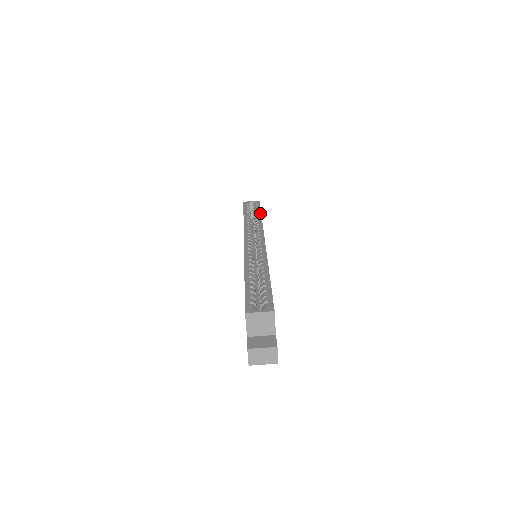
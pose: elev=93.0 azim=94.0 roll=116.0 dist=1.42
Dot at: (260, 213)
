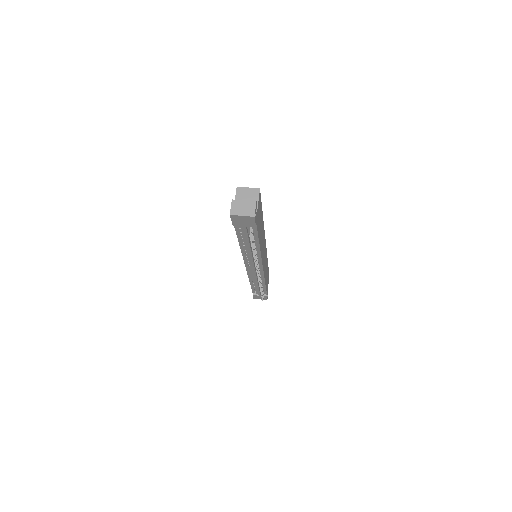
Dot at: occluded
